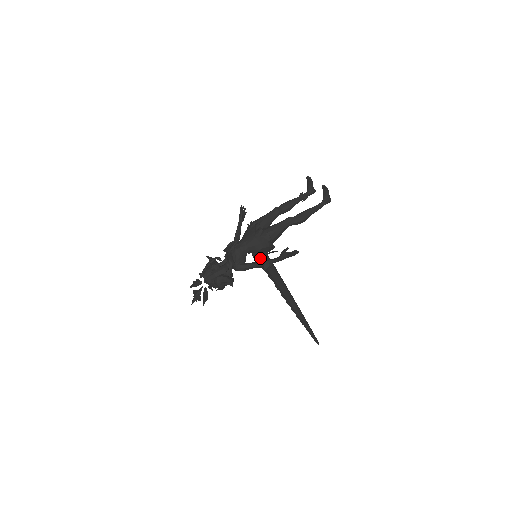
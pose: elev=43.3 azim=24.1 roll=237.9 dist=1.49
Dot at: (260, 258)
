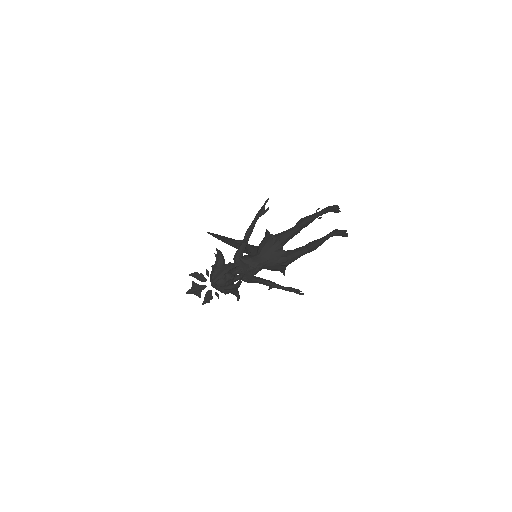
Dot at: occluded
